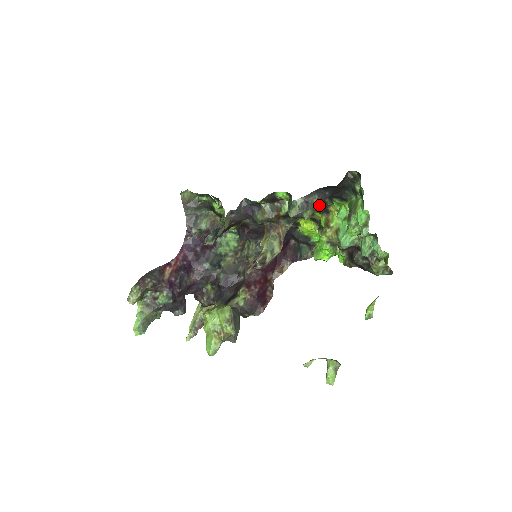
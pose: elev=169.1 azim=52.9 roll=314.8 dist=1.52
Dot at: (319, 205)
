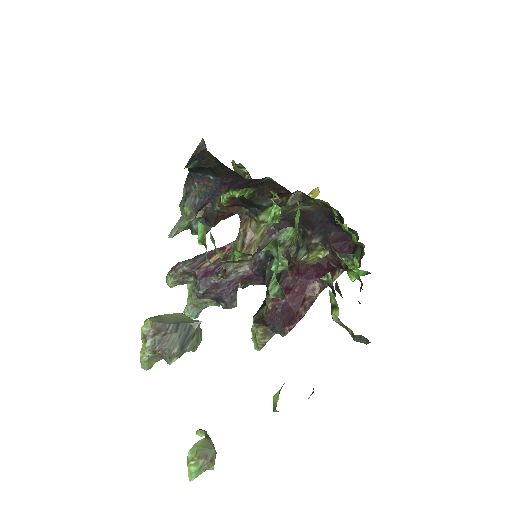
Dot at: (276, 188)
